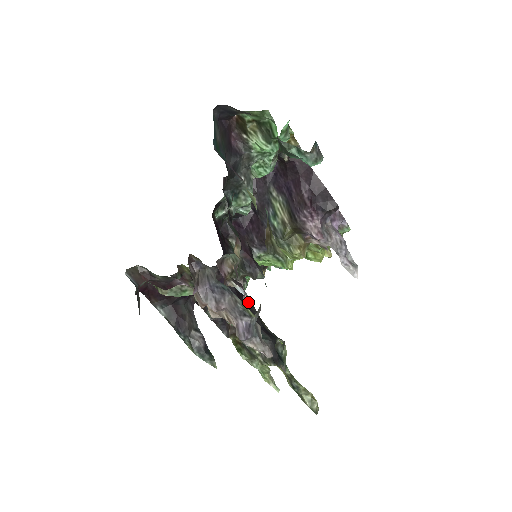
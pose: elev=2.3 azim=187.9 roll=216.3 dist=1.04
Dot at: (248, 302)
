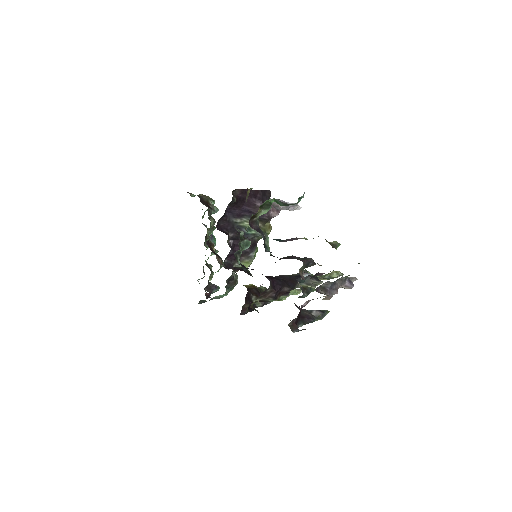
Dot at: (280, 277)
